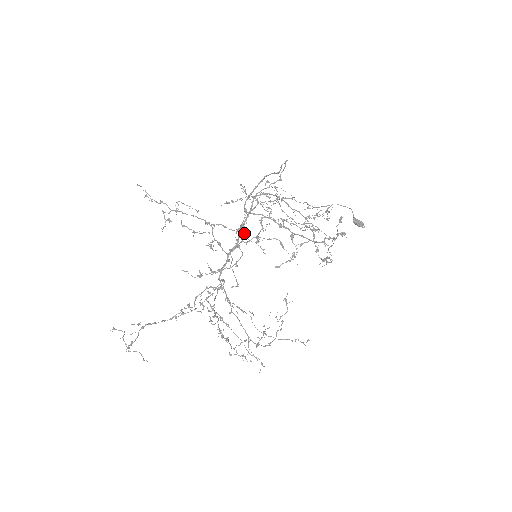
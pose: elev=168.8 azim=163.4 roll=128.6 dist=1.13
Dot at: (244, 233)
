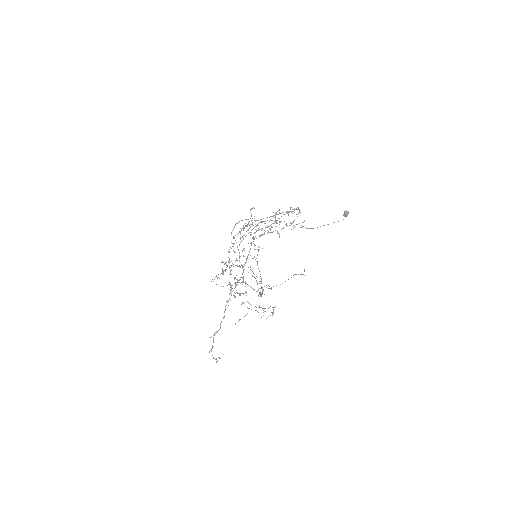
Dot at: (232, 243)
